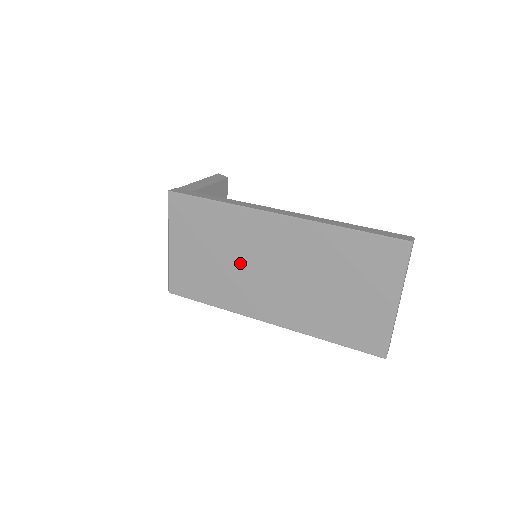
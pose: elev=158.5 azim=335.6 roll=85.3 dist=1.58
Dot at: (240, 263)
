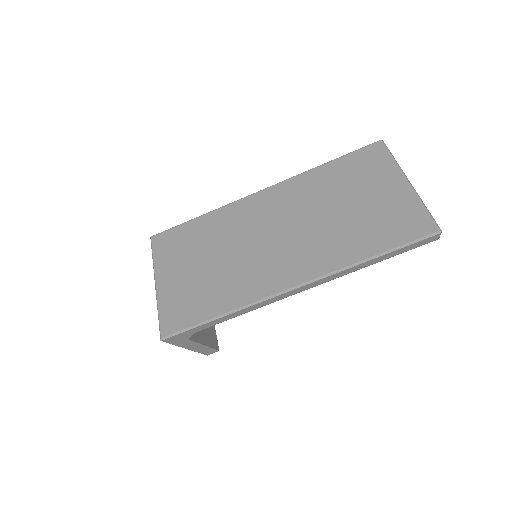
Dot at: (241, 248)
